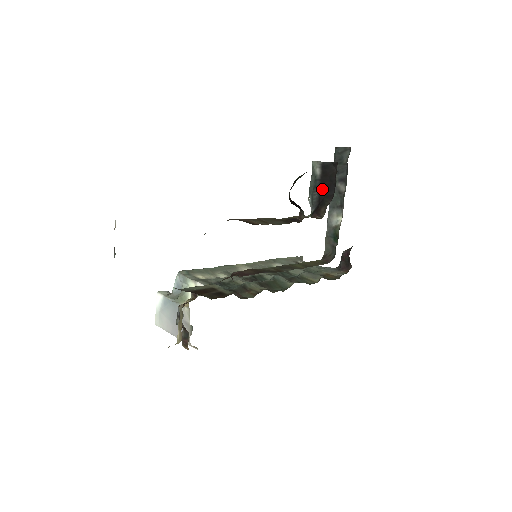
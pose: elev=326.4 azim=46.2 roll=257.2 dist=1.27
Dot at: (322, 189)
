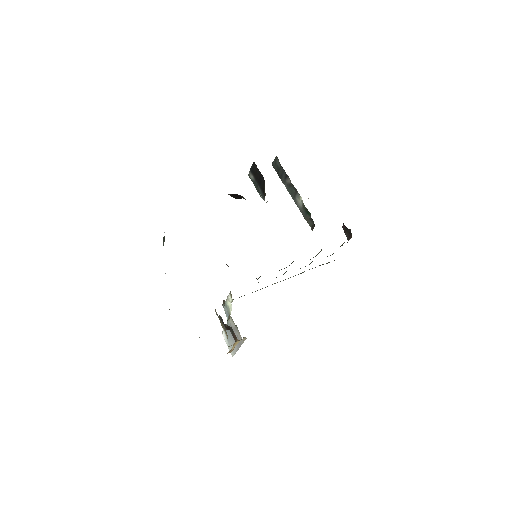
Dot at: (259, 183)
